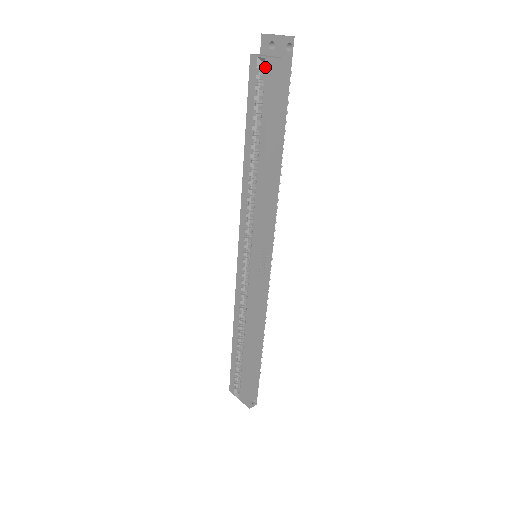
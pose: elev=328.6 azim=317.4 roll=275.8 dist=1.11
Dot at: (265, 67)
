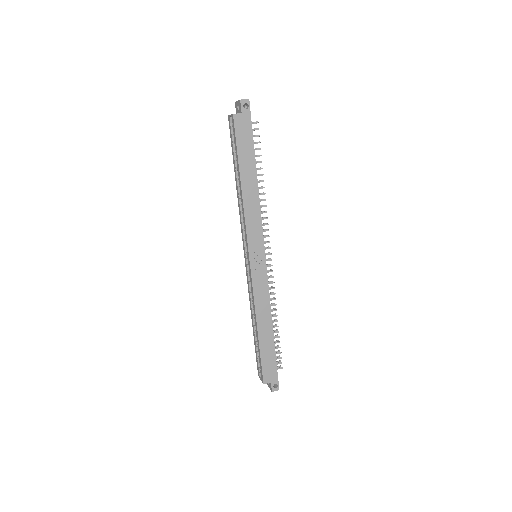
Dot at: (232, 121)
